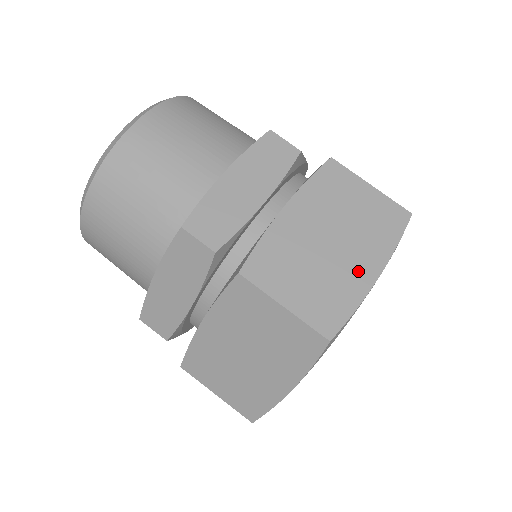
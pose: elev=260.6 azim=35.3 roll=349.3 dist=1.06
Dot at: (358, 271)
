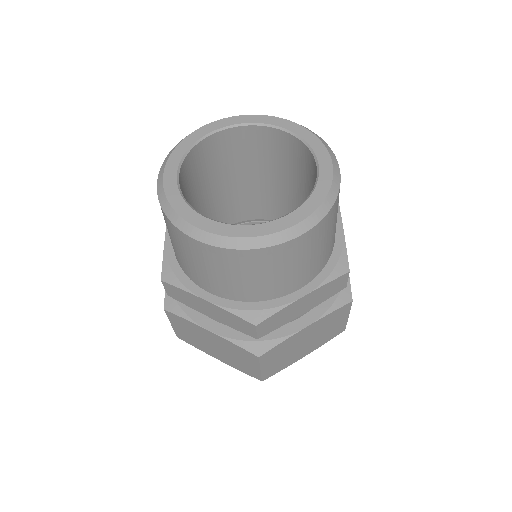
Dot at: (301, 355)
